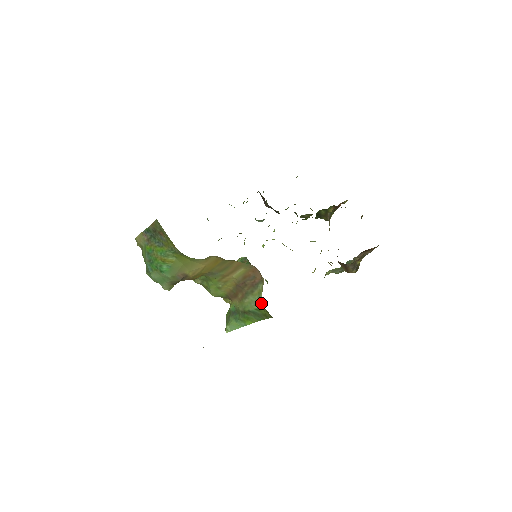
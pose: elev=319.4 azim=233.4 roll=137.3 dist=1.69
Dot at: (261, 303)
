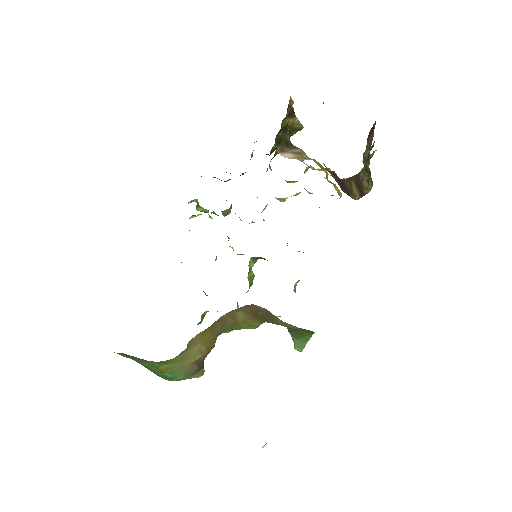
Dot at: occluded
